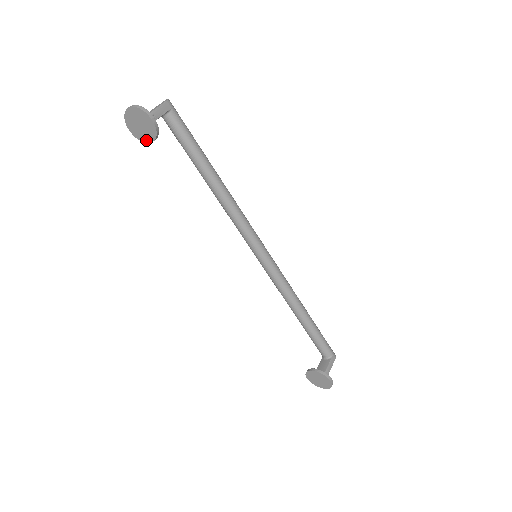
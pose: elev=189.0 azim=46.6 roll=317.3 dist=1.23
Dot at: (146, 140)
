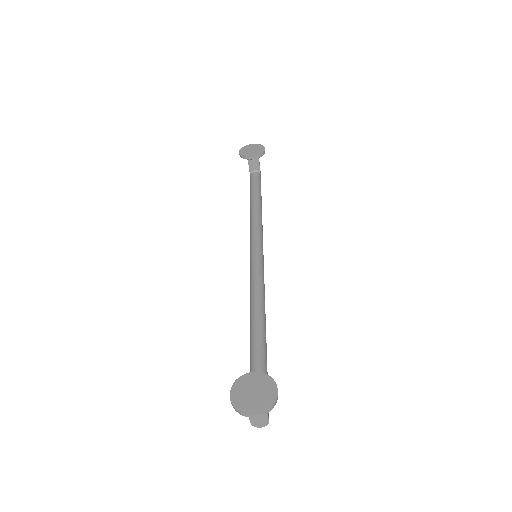
Dot at: (248, 156)
